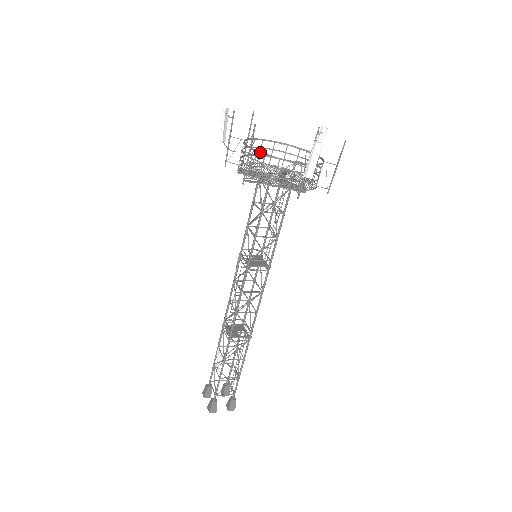
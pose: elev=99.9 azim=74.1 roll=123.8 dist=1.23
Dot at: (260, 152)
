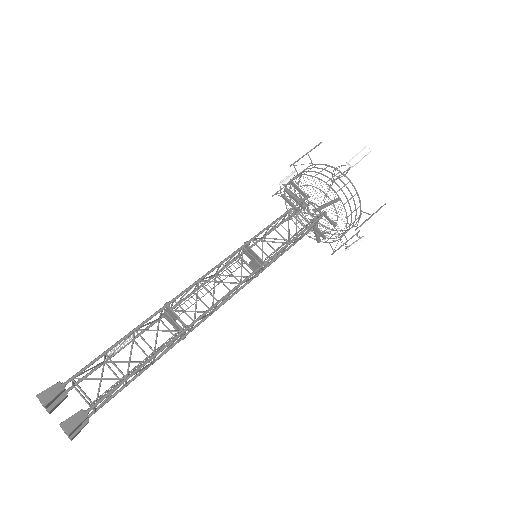
Dot at: (314, 164)
